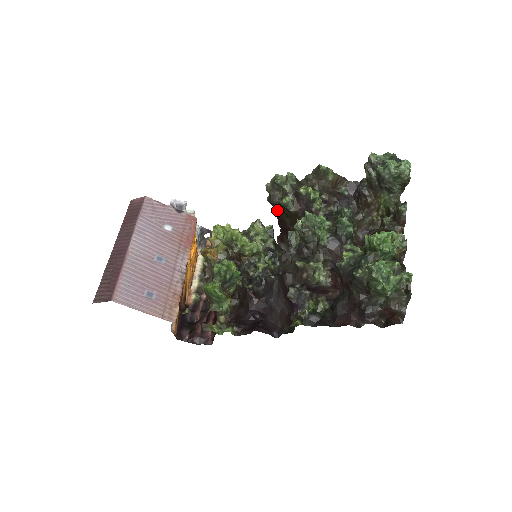
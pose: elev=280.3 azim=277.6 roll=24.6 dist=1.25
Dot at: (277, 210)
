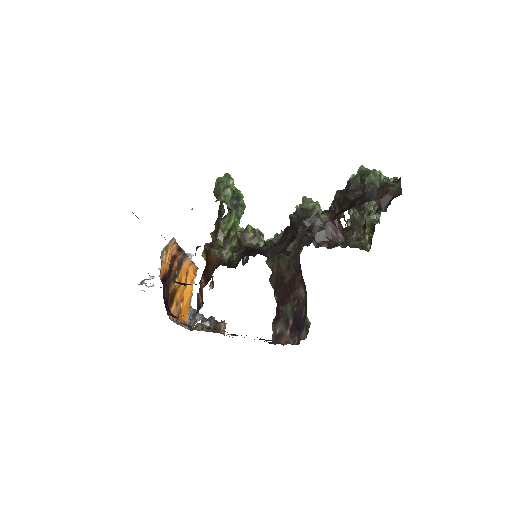
Dot at: (275, 265)
